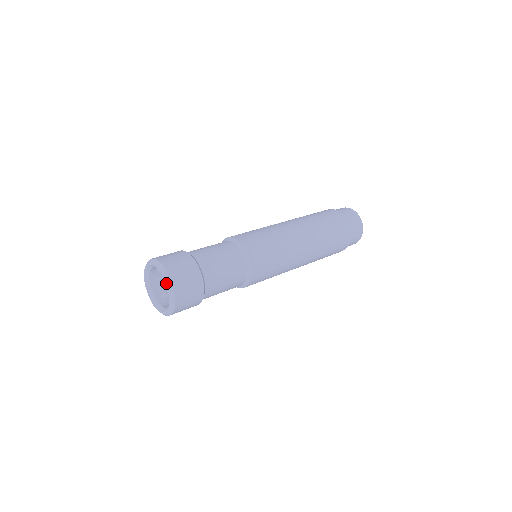
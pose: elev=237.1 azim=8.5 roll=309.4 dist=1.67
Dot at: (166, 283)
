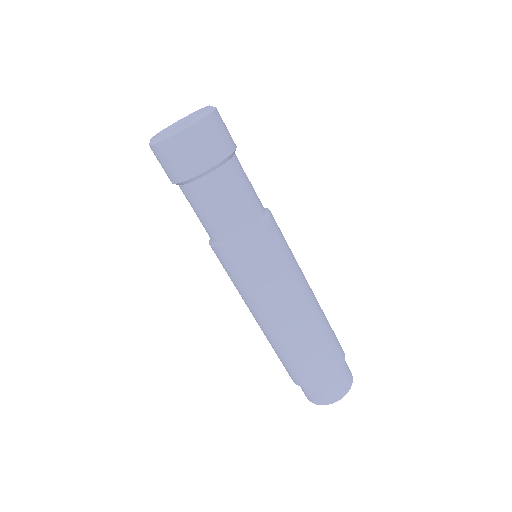
Dot at: occluded
